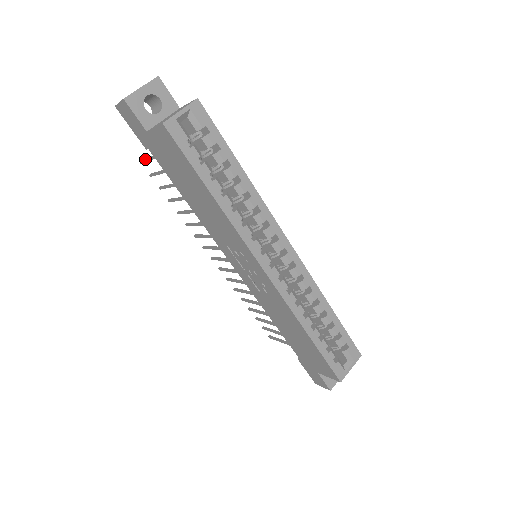
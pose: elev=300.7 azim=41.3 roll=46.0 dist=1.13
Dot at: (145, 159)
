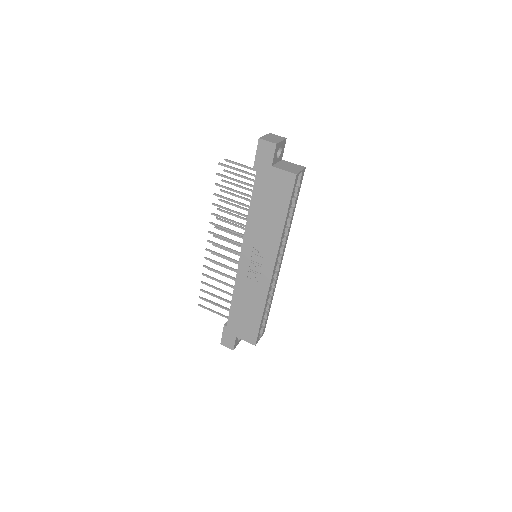
Dot at: (230, 166)
